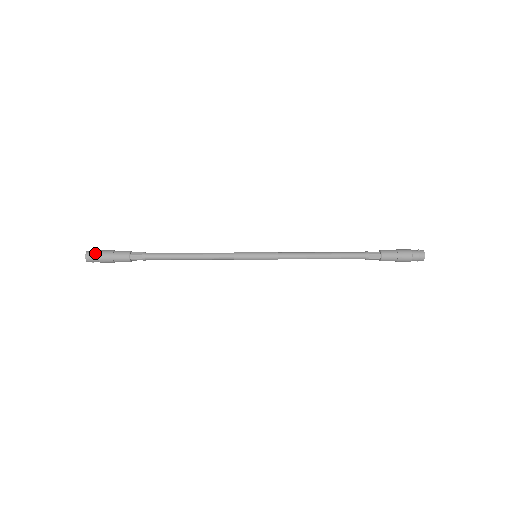
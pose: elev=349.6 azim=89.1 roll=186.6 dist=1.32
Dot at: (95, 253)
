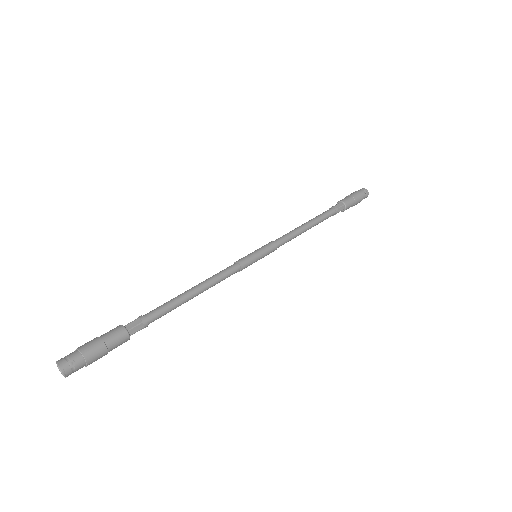
Dot at: (80, 365)
